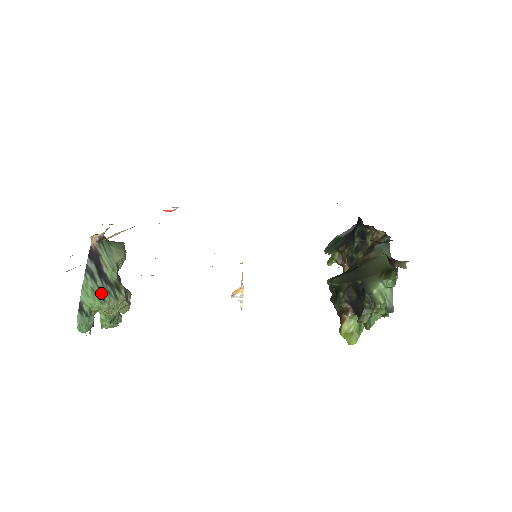
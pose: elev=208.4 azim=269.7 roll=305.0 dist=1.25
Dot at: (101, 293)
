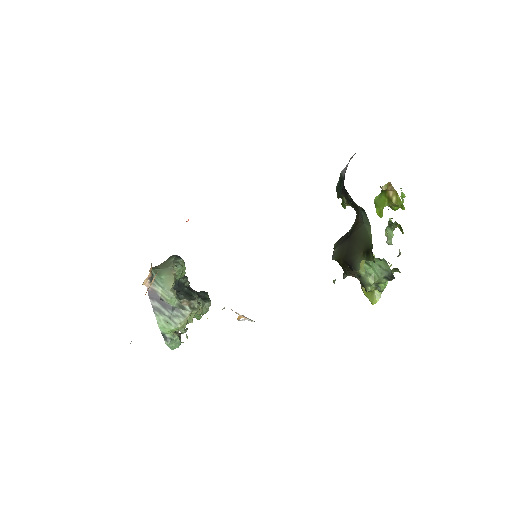
Dot at: (172, 320)
